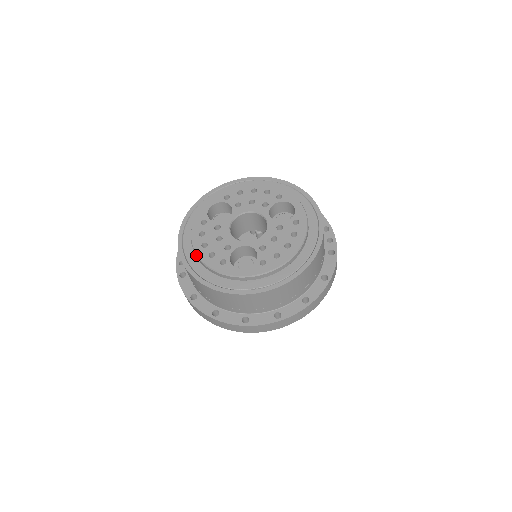
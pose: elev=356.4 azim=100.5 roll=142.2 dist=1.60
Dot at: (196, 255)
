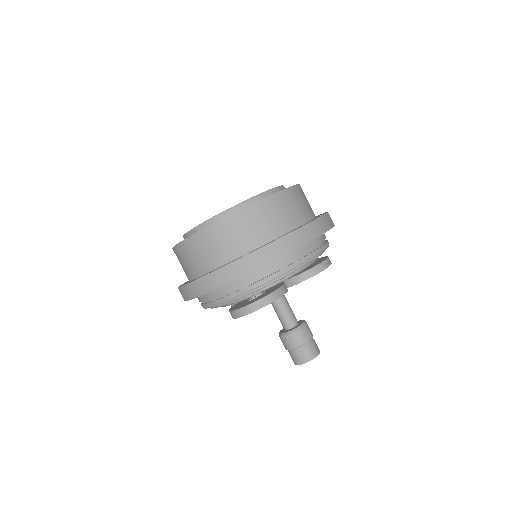
Dot at: (183, 237)
